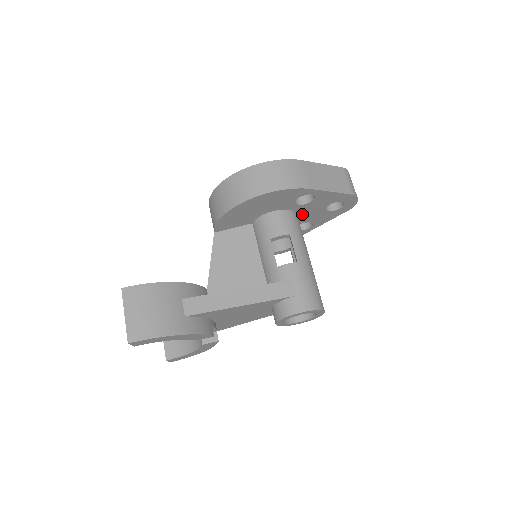
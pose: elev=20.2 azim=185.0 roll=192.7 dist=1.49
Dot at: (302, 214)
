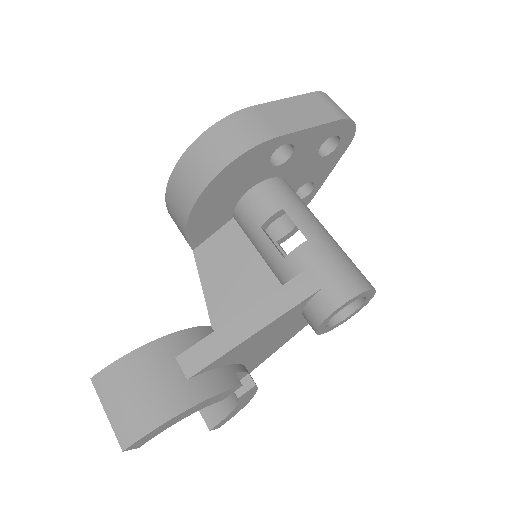
Dot at: (291, 176)
